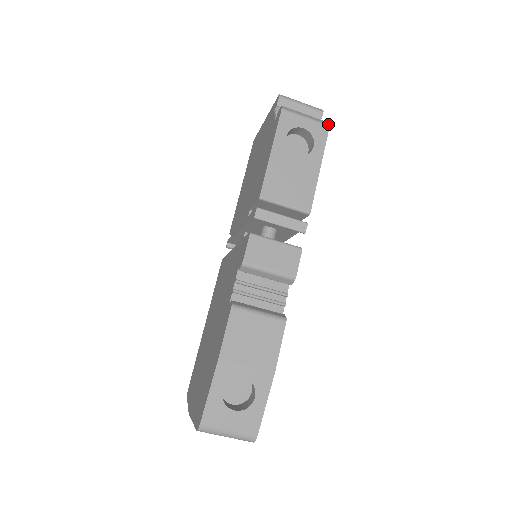
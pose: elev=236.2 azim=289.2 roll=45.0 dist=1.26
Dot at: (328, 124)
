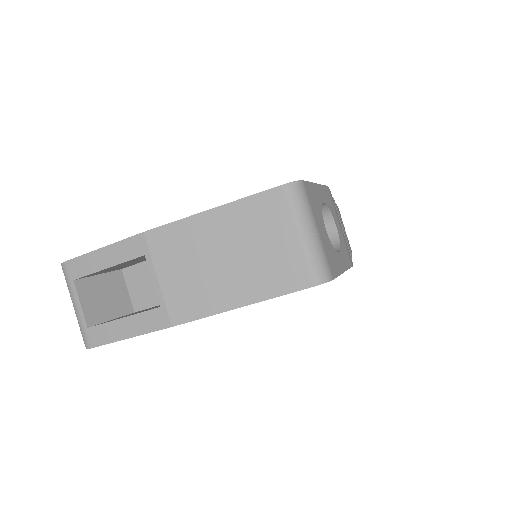
Dot at: occluded
